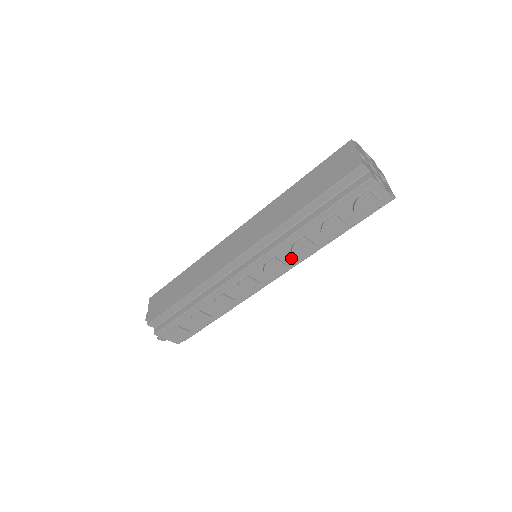
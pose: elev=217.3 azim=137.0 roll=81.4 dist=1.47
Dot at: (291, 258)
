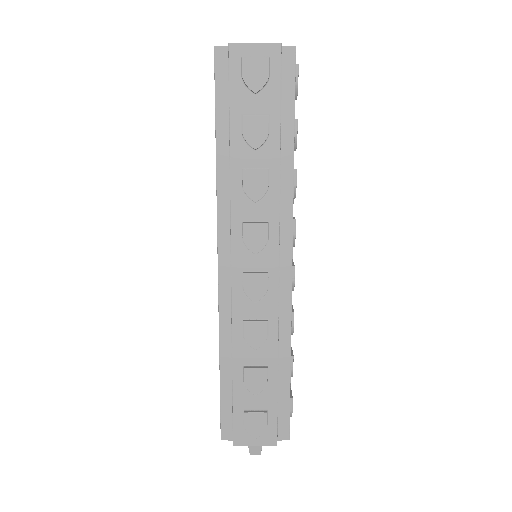
Dot at: (264, 211)
